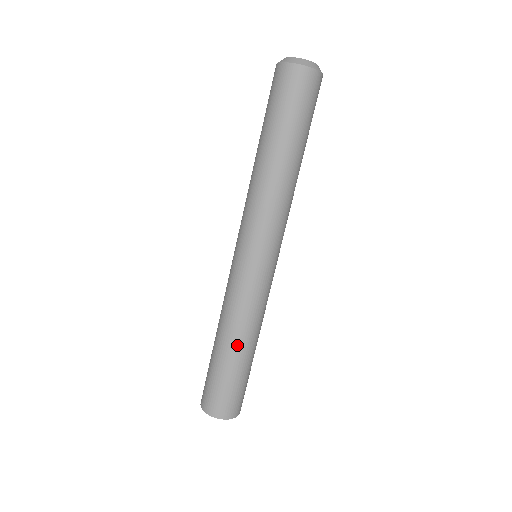
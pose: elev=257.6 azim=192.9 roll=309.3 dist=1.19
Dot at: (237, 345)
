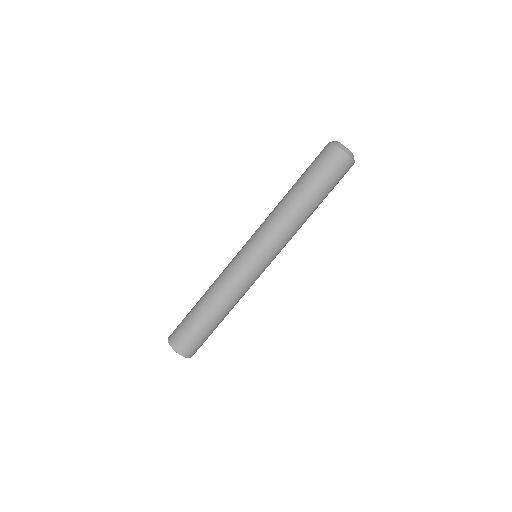
Dot at: (212, 306)
